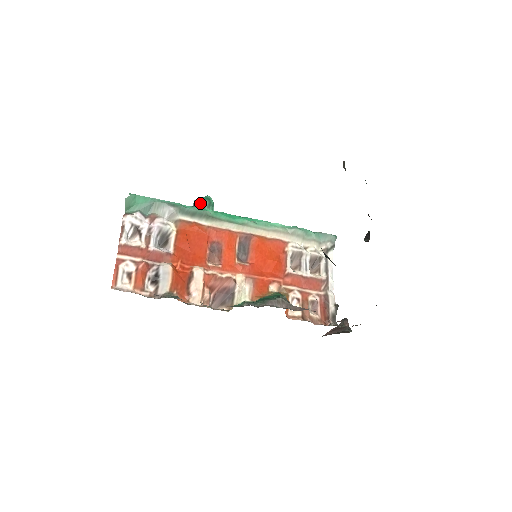
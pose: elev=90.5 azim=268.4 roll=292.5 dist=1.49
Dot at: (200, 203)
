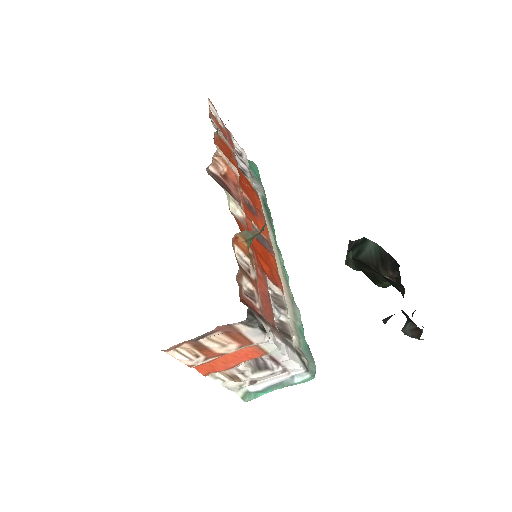
Dot at: occluded
